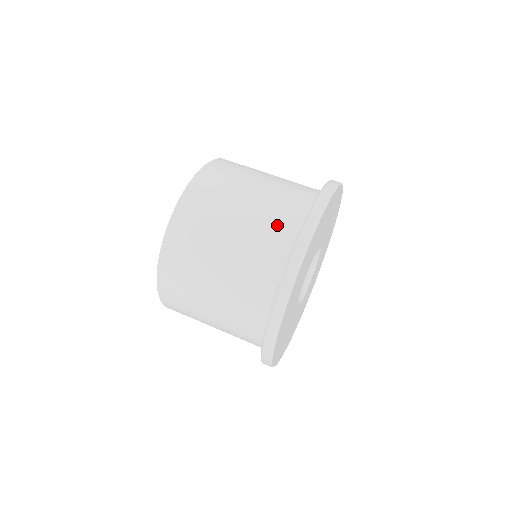
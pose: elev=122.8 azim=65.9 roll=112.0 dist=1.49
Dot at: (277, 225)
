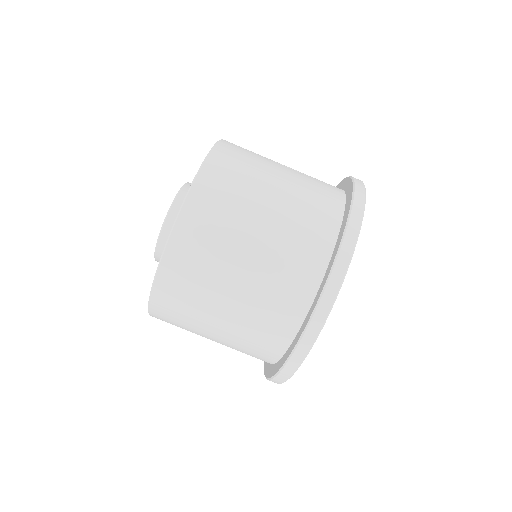
Dot at: (291, 276)
